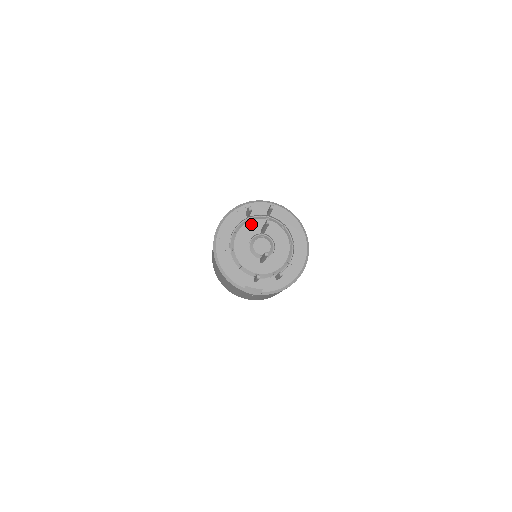
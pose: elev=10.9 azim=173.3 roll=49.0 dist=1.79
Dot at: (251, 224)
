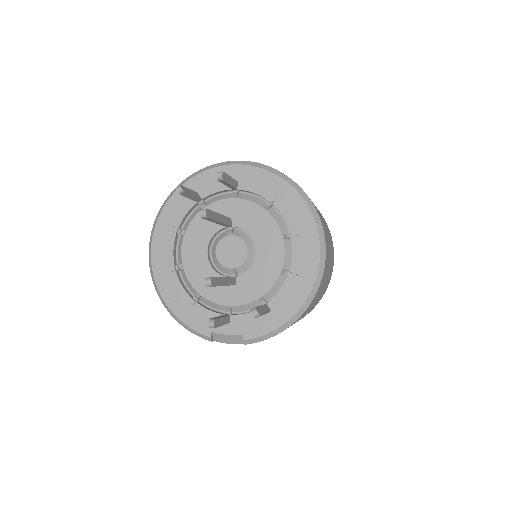
Dot at: occluded
